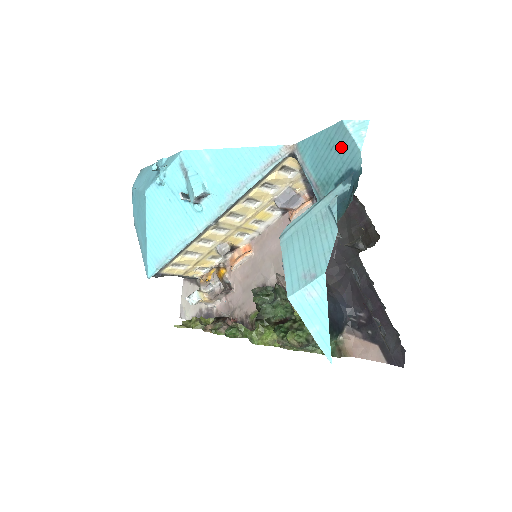
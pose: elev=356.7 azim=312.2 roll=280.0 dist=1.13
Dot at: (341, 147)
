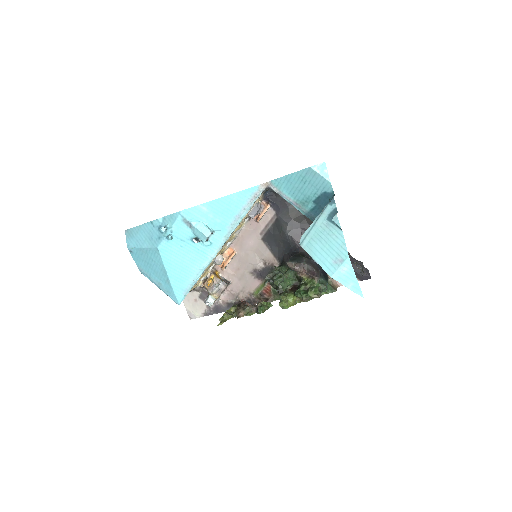
Dot at: (313, 181)
